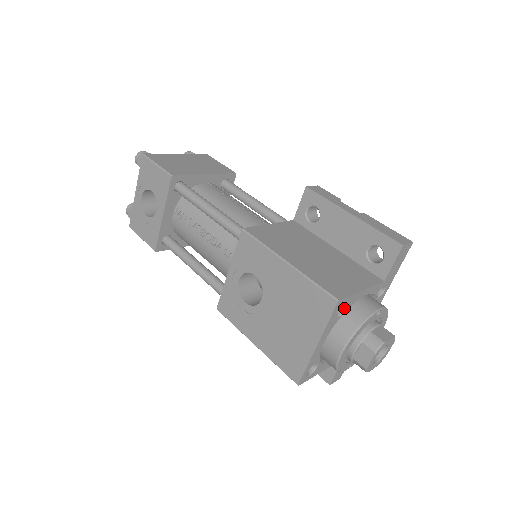
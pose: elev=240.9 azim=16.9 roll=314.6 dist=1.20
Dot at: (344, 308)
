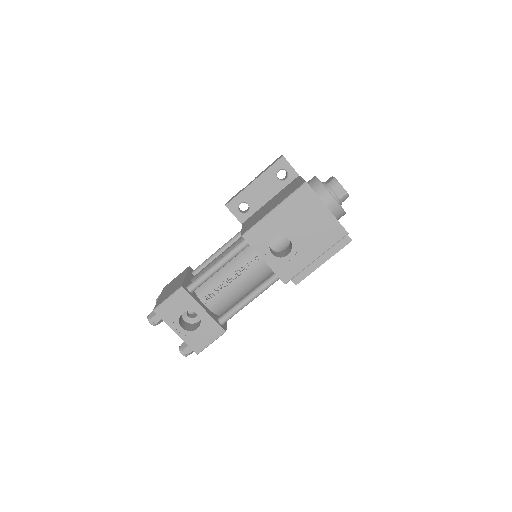
Dot at: occluded
